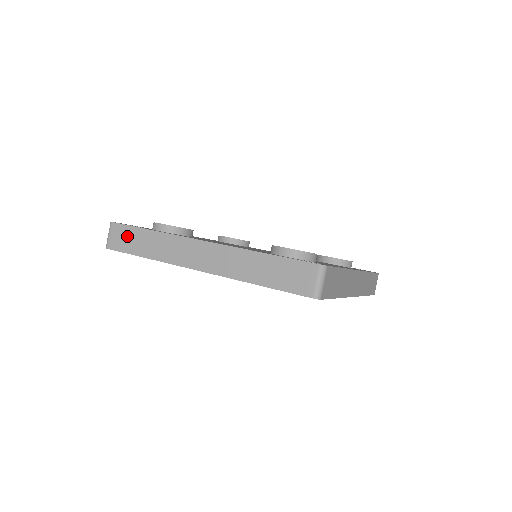
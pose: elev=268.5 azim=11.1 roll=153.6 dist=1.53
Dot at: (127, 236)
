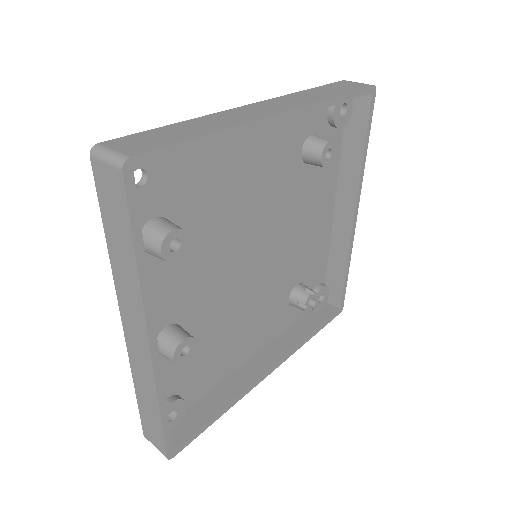
Dot at: (149, 137)
